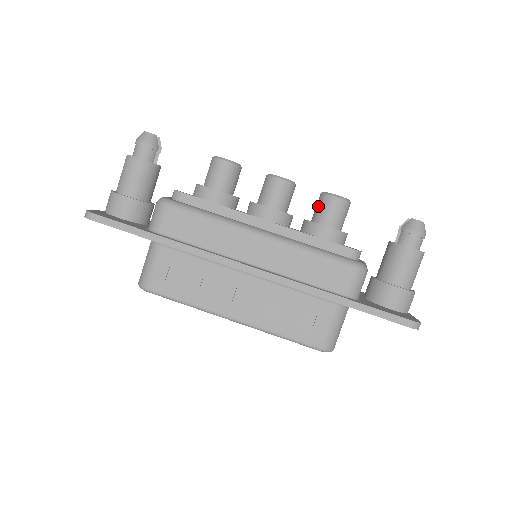
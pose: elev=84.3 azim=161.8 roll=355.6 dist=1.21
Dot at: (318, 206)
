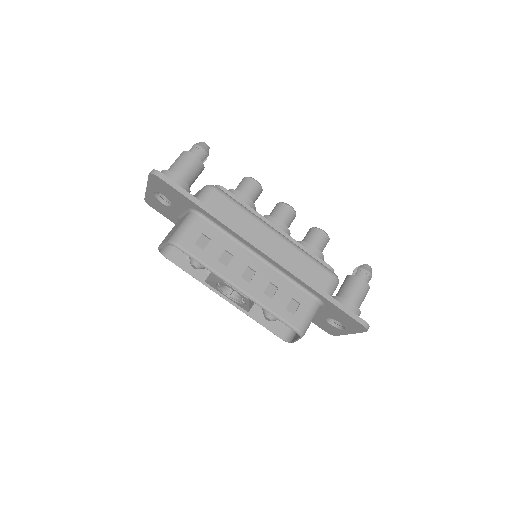
Dot at: (309, 235)
